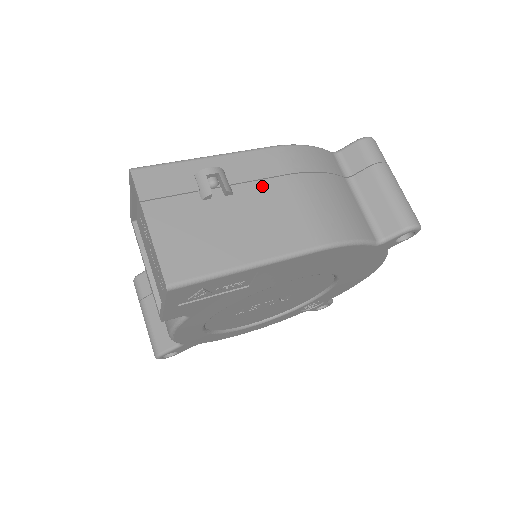
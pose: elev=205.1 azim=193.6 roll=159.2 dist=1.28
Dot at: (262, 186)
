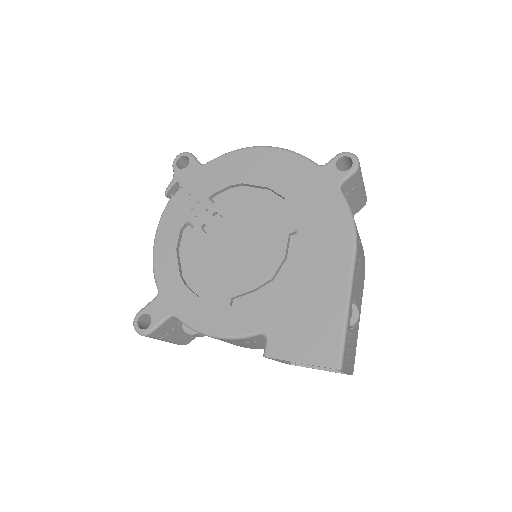
Dot at: occluded
